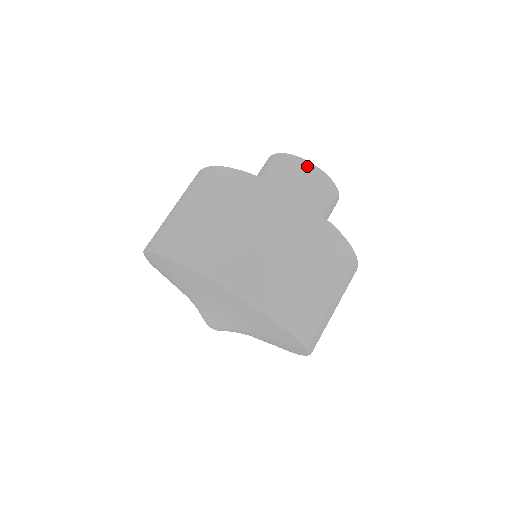
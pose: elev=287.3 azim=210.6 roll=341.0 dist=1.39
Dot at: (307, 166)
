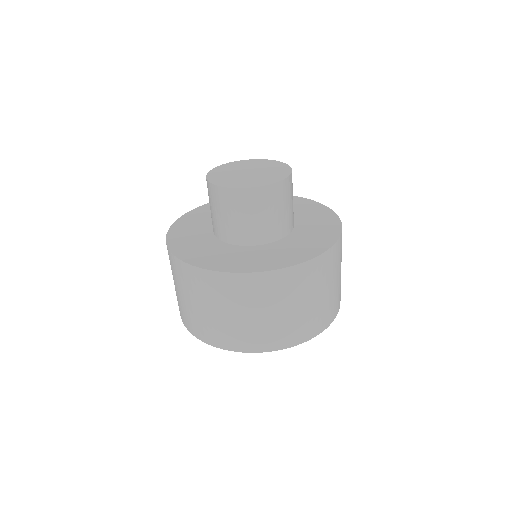
Dot at: (260, 192)
